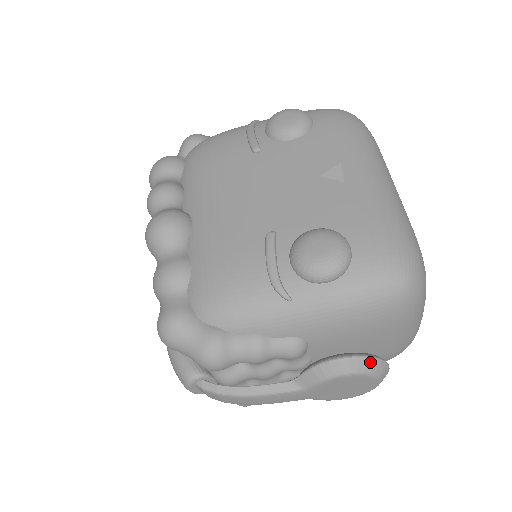
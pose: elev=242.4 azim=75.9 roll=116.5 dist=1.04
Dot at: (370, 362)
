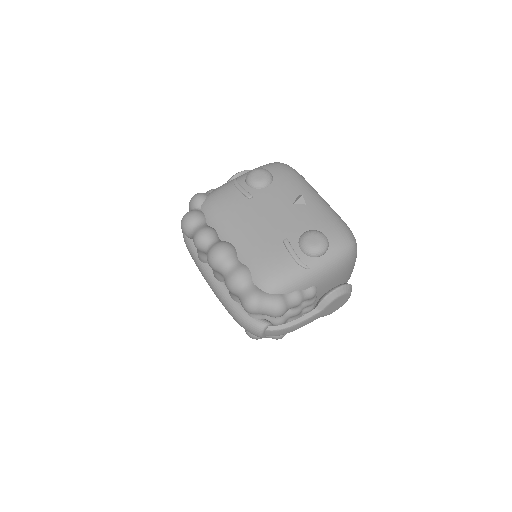
Dot at: (347, 287)
